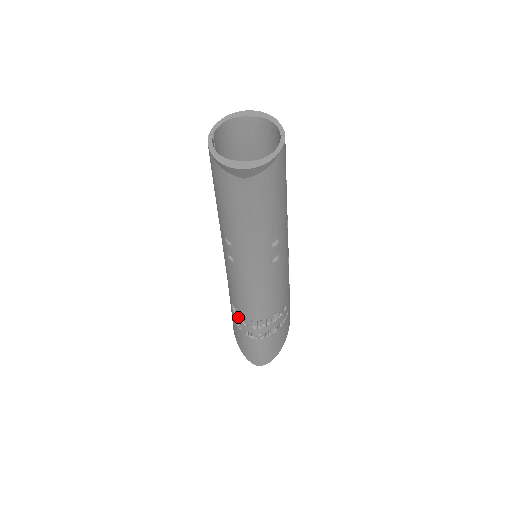
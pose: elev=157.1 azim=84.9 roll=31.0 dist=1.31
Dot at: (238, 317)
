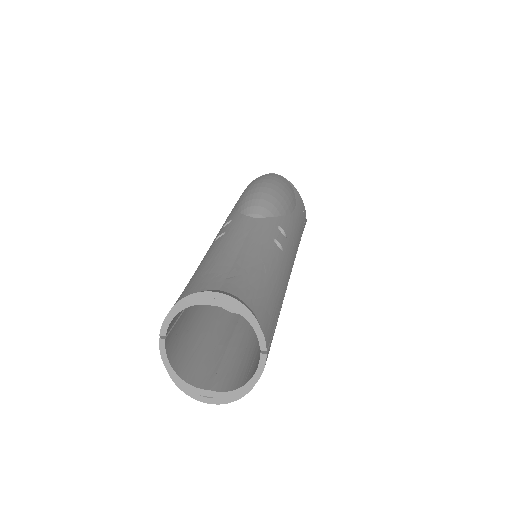
Dot at: occluded
